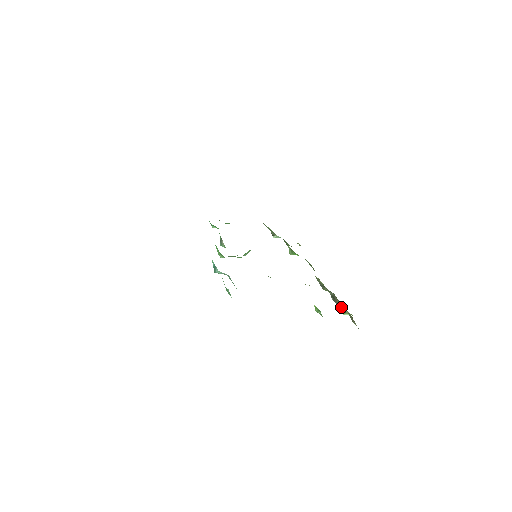
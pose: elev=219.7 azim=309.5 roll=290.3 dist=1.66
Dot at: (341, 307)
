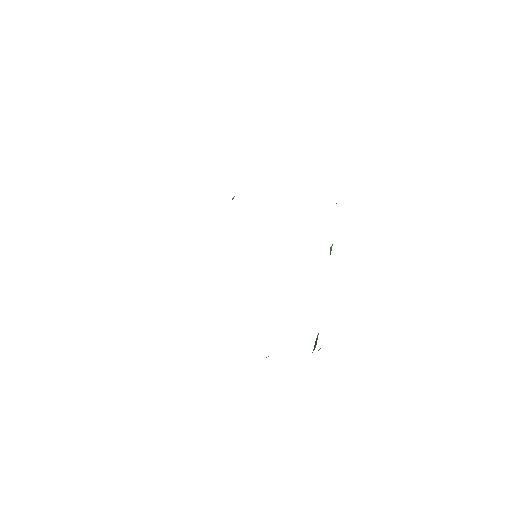
Dot at: occluded
